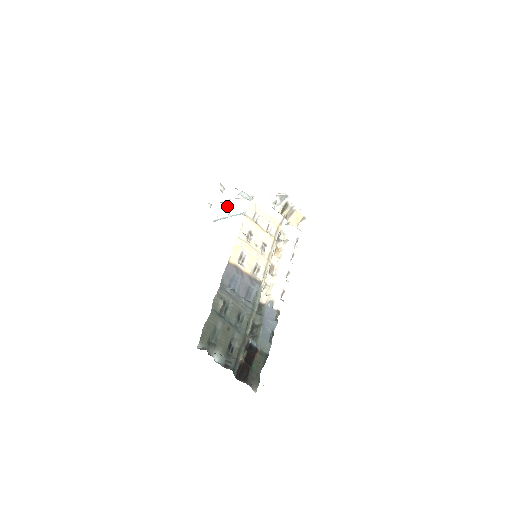
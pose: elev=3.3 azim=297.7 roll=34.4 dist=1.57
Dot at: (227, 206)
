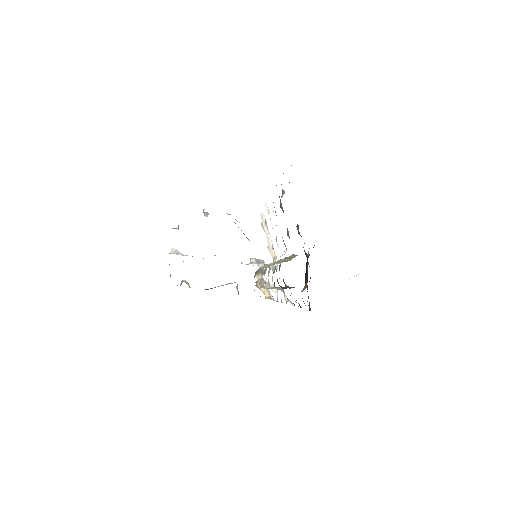
Dot at: occluded
